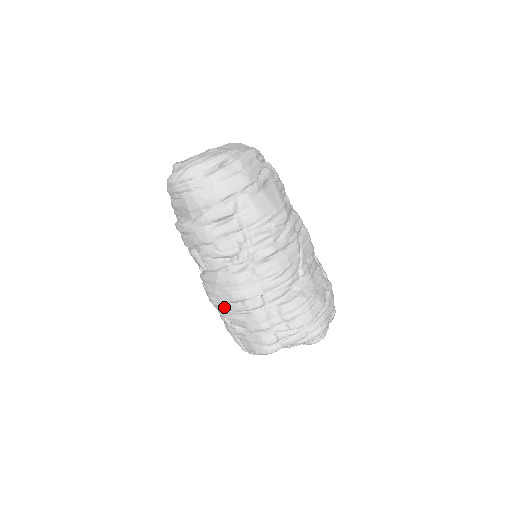
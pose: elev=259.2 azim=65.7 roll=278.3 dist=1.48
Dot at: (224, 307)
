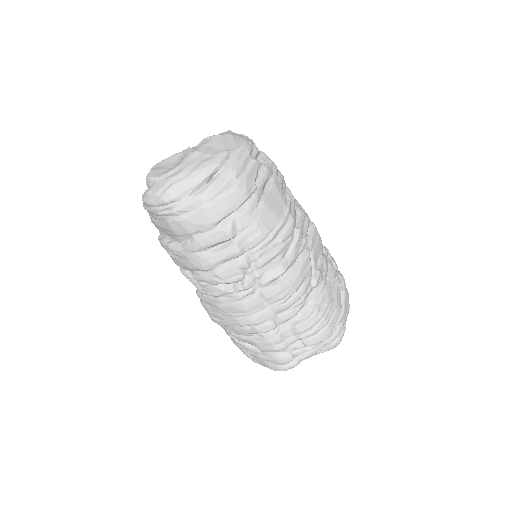
Dot at: (229, 327)
